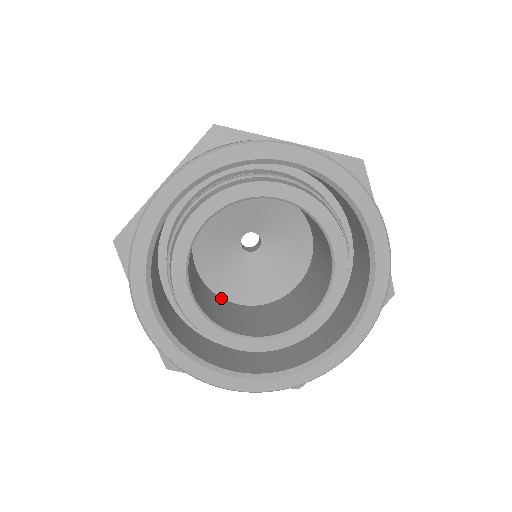
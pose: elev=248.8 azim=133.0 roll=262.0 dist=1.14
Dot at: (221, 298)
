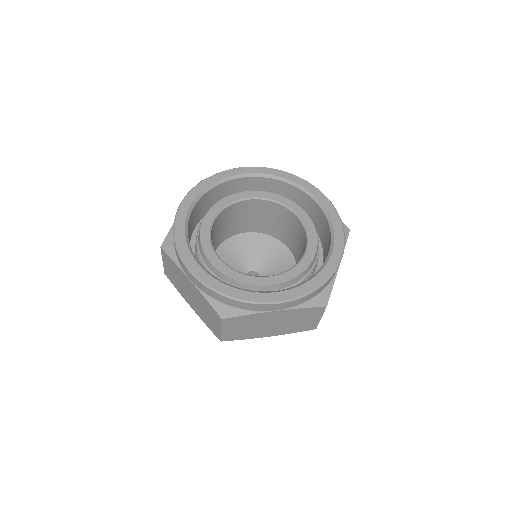
Dot at: occluded
